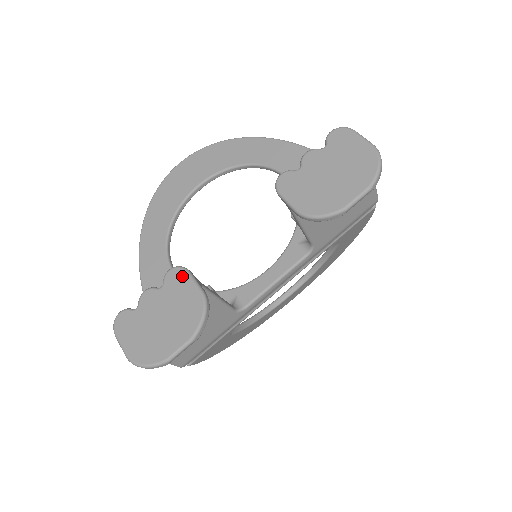
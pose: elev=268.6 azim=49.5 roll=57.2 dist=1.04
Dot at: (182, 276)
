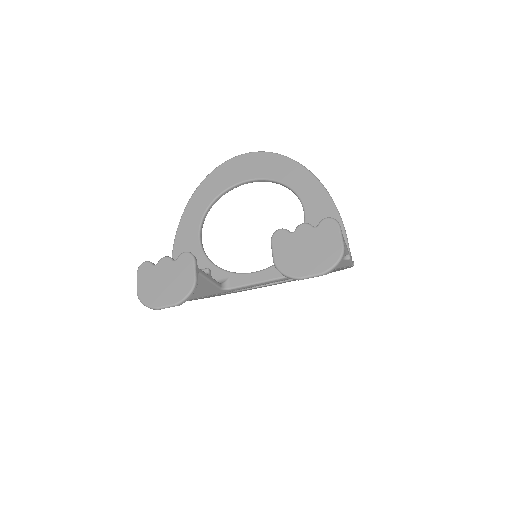
Dot at: (189, 261)
